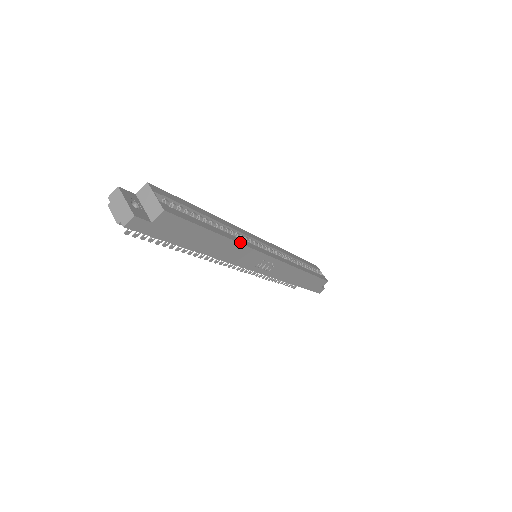
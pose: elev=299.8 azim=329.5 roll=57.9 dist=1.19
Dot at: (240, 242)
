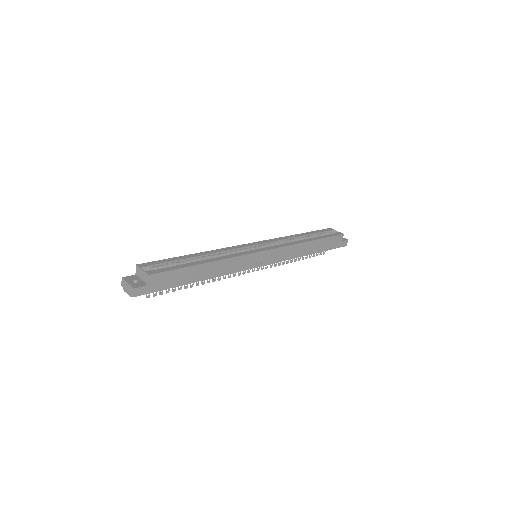
Dot at: (224, 258)
